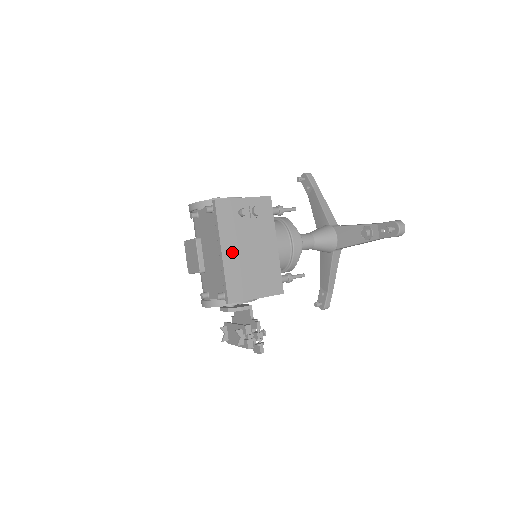
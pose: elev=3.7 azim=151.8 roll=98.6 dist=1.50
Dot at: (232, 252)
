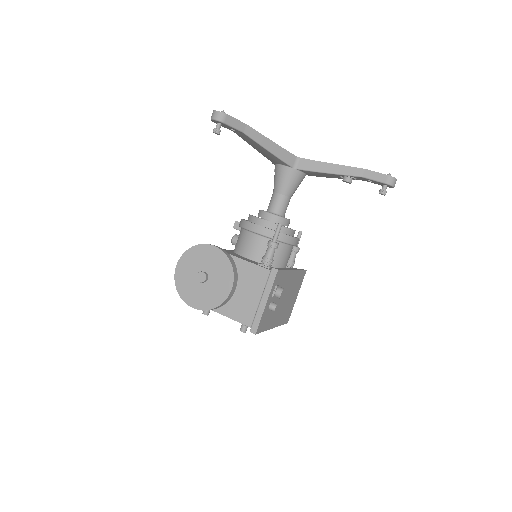
Dot at: (277, 318)
